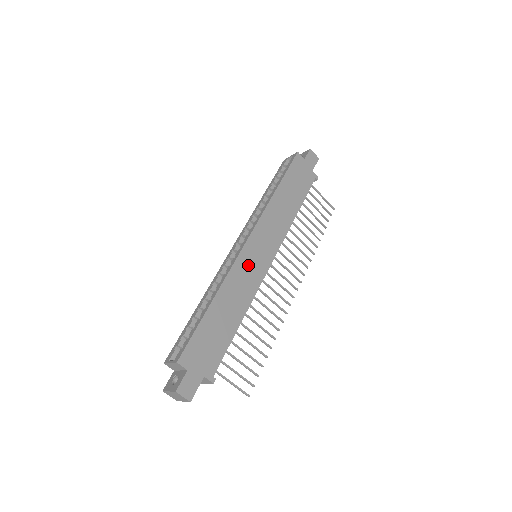
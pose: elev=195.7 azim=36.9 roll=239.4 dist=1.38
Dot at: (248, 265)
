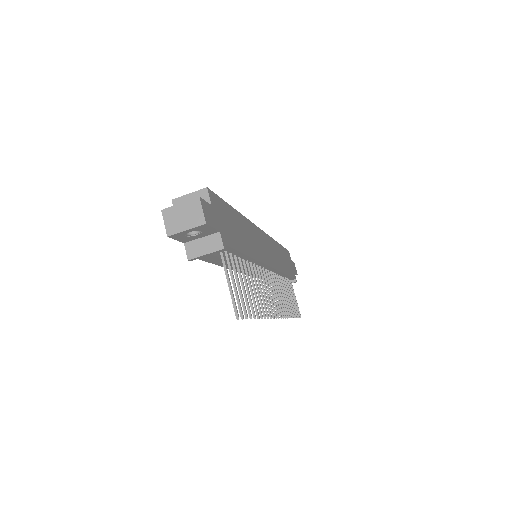
Dot at: (259, 240)
